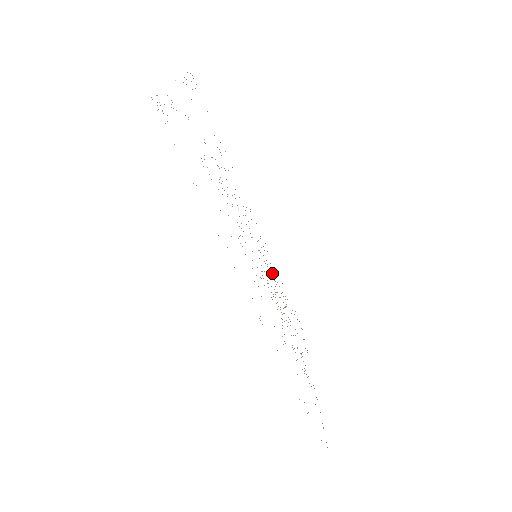
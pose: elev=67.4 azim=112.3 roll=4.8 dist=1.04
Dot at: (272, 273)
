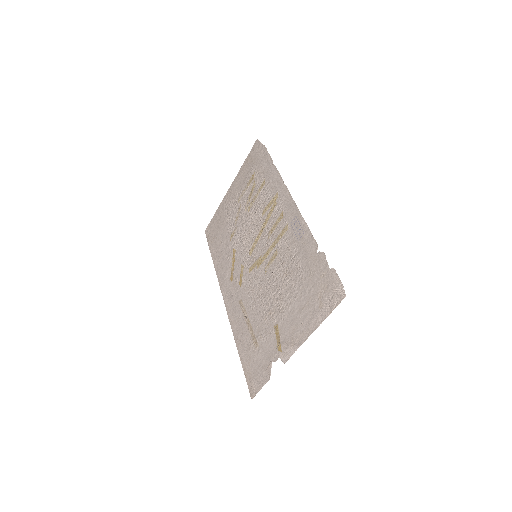
Dot at: (264, 204)
